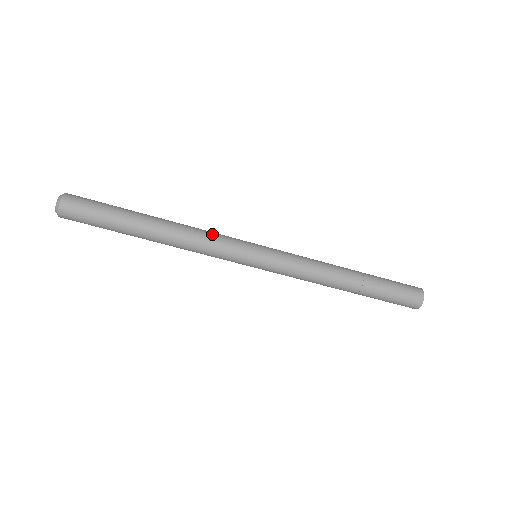
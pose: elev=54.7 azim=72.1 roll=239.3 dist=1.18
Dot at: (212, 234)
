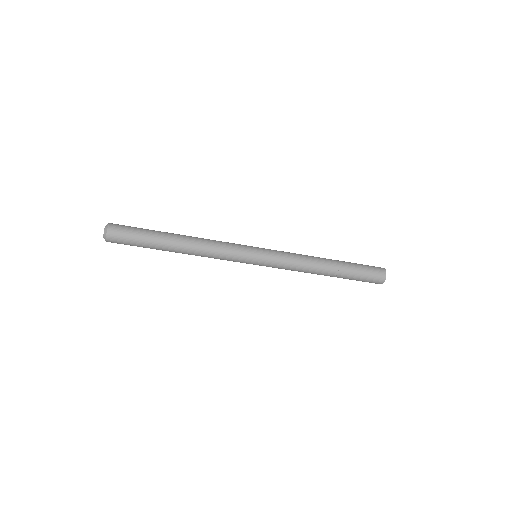
Dot at: (221, 251)
